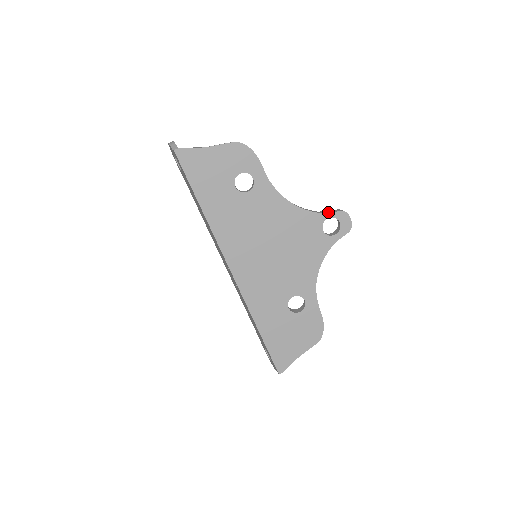
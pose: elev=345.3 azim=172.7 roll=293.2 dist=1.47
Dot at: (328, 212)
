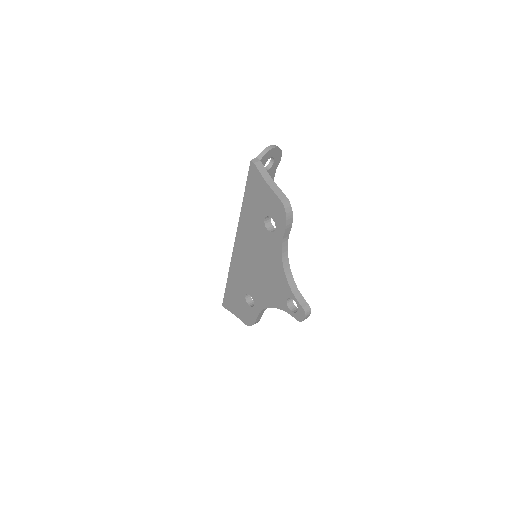
Dot at: (297, 298)
